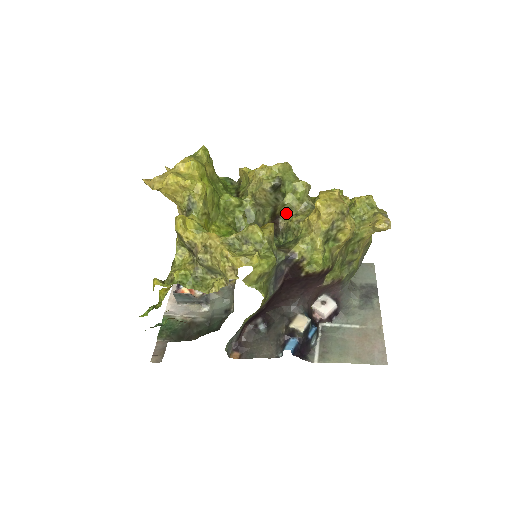
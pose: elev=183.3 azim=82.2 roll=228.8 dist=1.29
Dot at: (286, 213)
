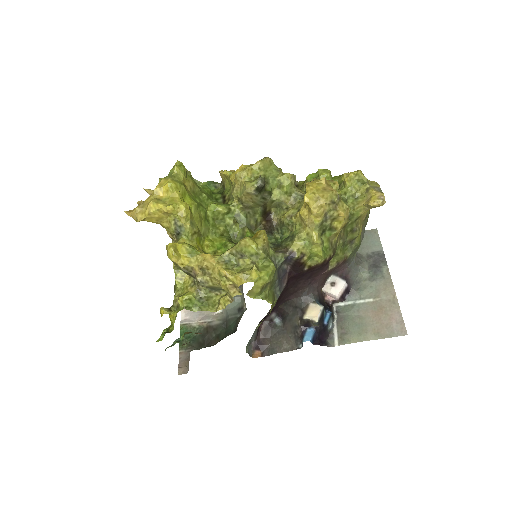
Dot at: (277, 208)
